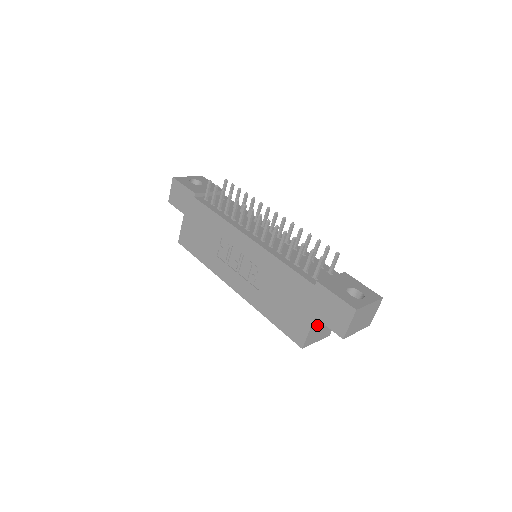
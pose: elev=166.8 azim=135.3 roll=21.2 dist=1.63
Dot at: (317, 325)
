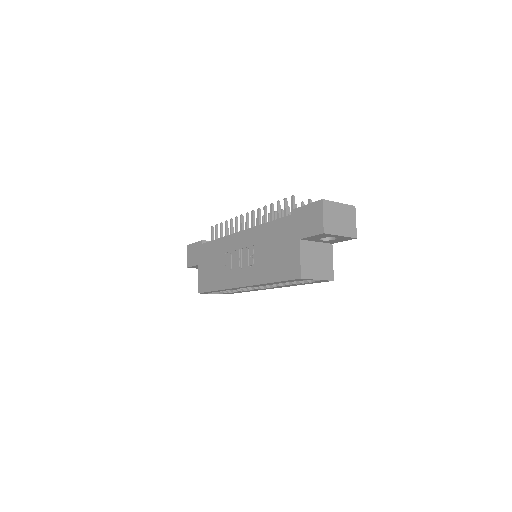
Dot at: (308, 254)
